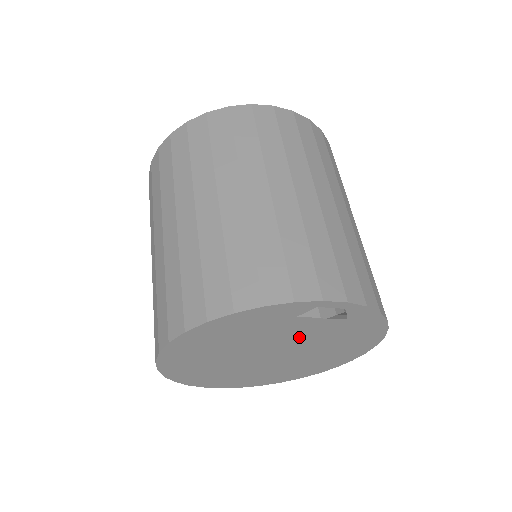
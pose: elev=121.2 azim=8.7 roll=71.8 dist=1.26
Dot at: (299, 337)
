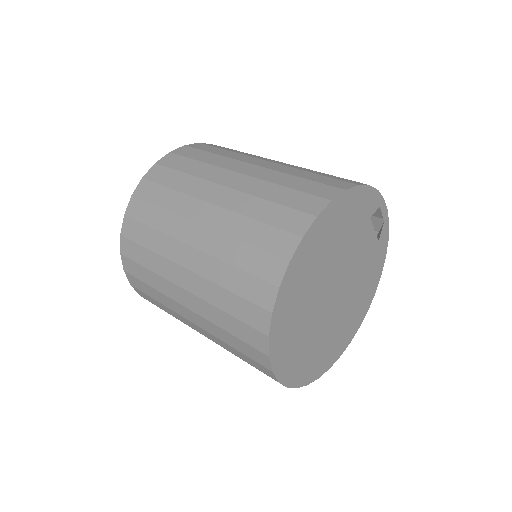
Dot at: (356, 261)
